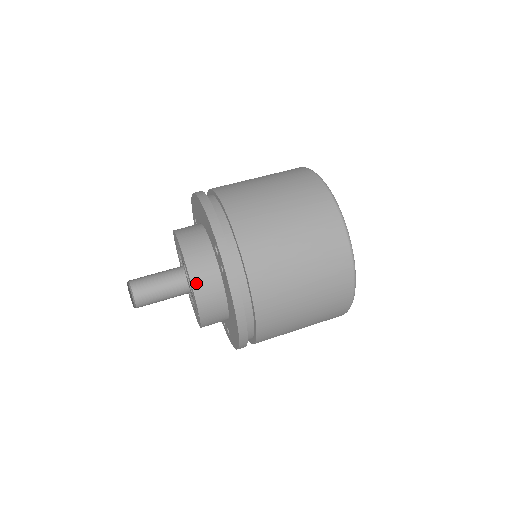
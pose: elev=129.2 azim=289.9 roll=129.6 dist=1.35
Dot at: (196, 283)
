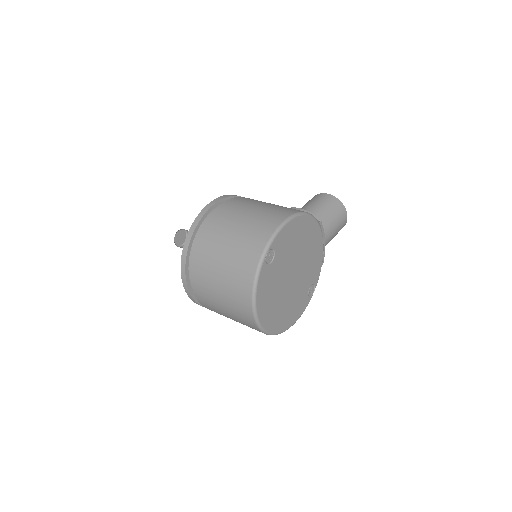
Dot at: occluded
